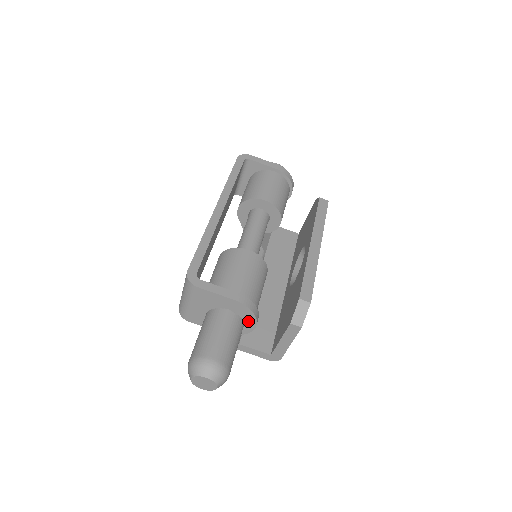
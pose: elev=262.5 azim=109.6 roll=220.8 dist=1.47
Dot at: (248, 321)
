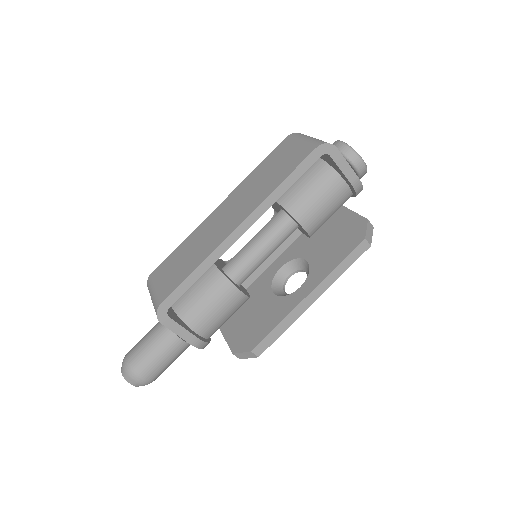
Dot at: occluded
